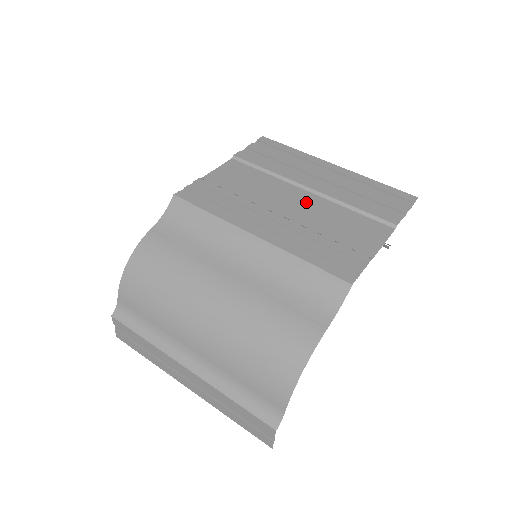
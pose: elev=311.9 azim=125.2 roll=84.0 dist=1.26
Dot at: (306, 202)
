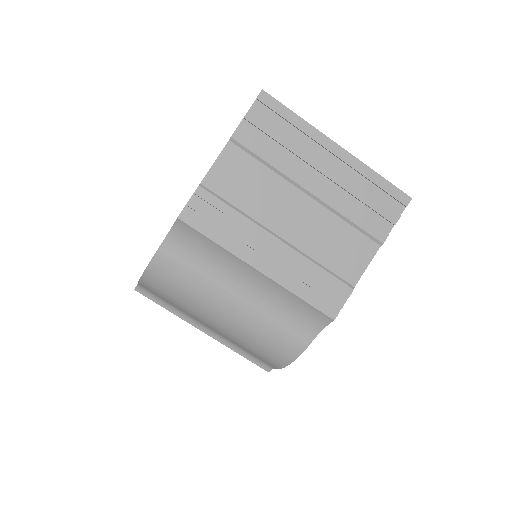
Dot at: (305, 214)
